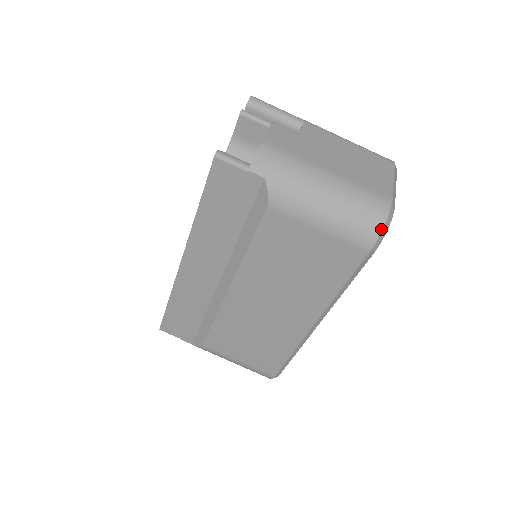
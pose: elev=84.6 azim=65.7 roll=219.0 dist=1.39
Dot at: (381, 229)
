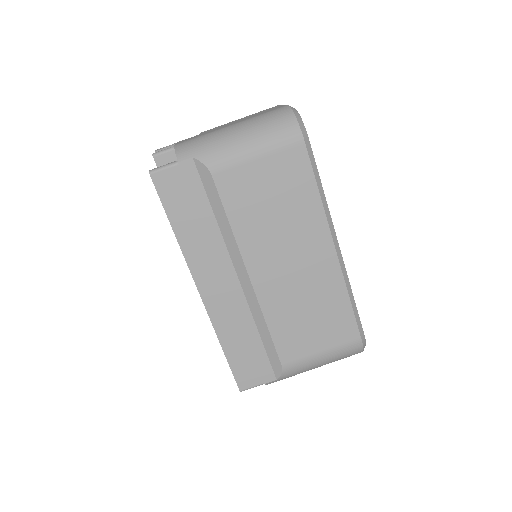
Dot at: (295, 119)
